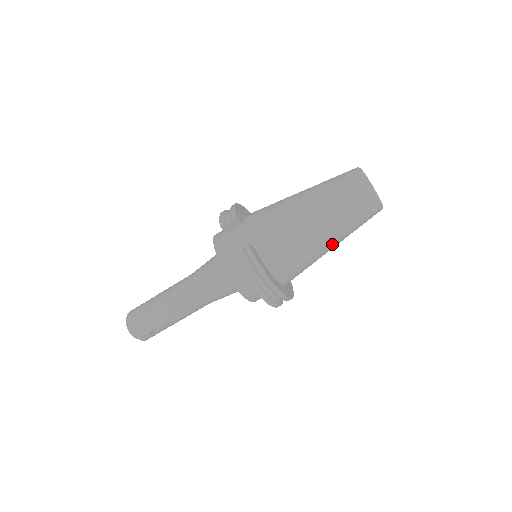
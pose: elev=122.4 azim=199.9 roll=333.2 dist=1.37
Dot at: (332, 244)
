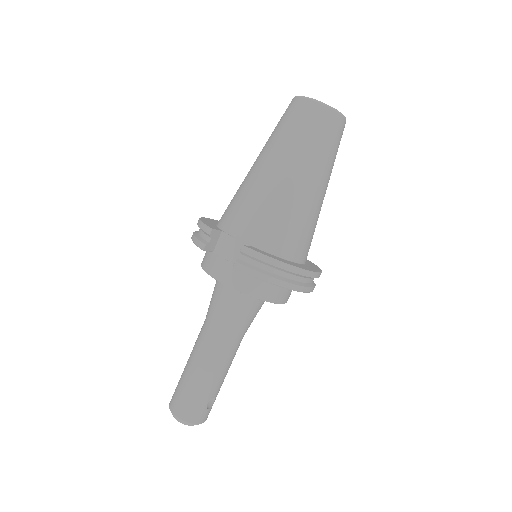
Dot at: (323, 189)
